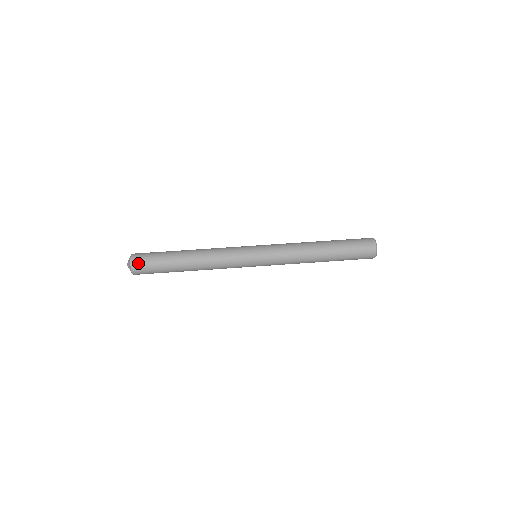
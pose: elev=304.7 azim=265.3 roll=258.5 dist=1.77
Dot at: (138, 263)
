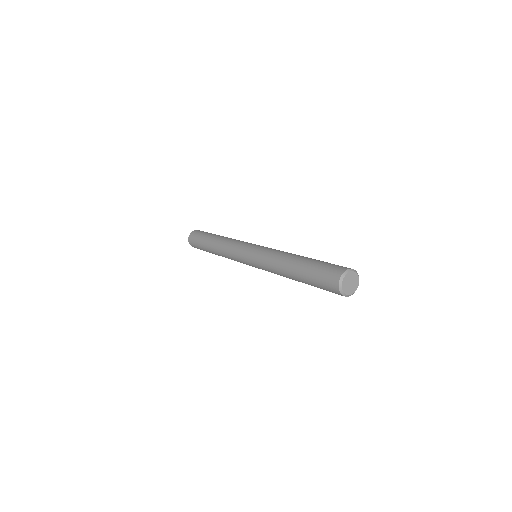
Dot at: occluded
